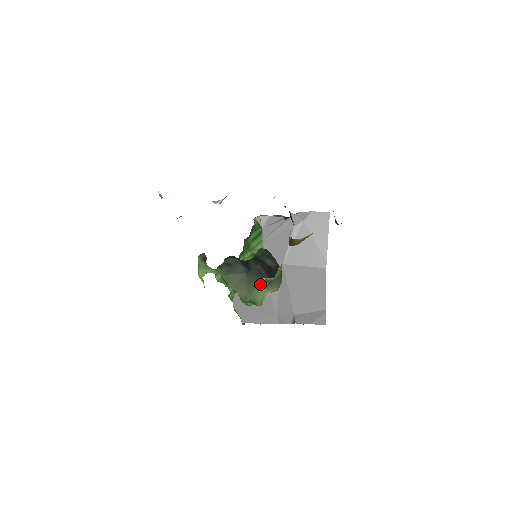
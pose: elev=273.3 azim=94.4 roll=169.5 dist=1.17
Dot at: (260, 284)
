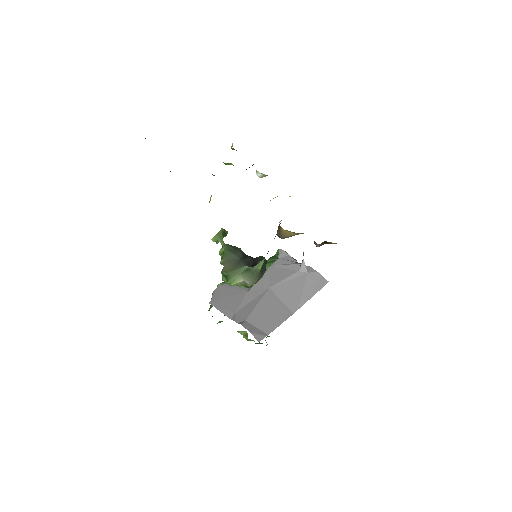
Dot at: (242, 269)
